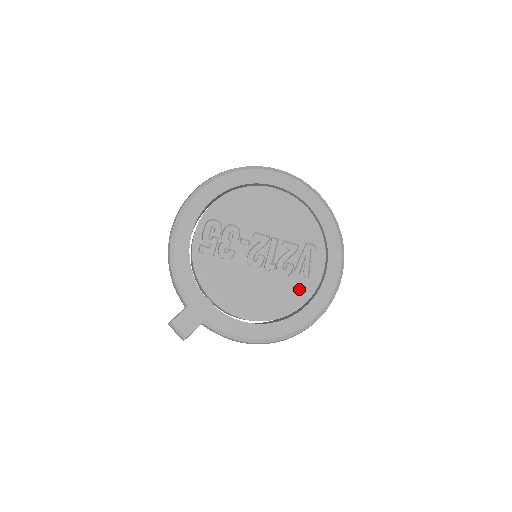
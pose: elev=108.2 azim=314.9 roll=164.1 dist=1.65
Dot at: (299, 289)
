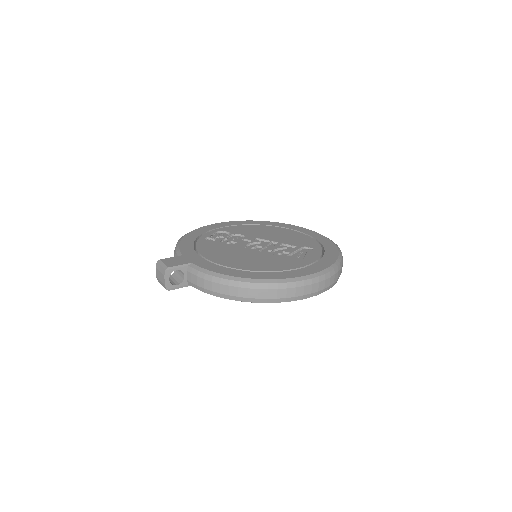
Dot at: (291, 262)
